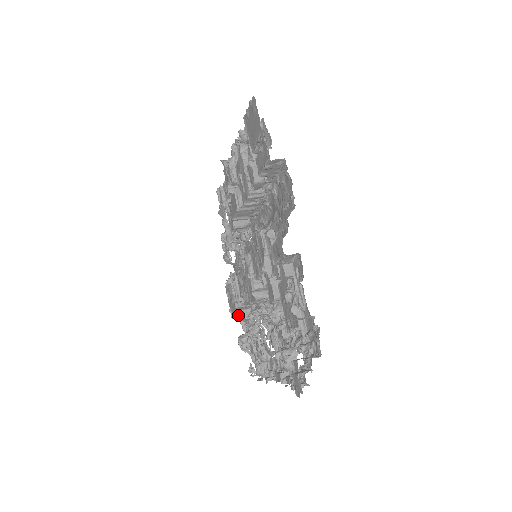
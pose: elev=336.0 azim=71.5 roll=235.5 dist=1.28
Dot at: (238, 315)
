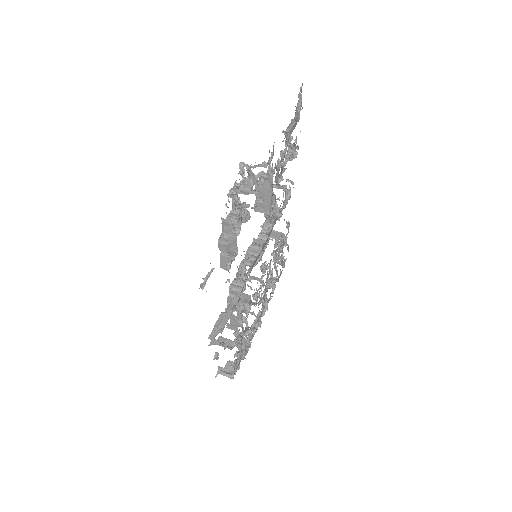
Dot at: occluded
